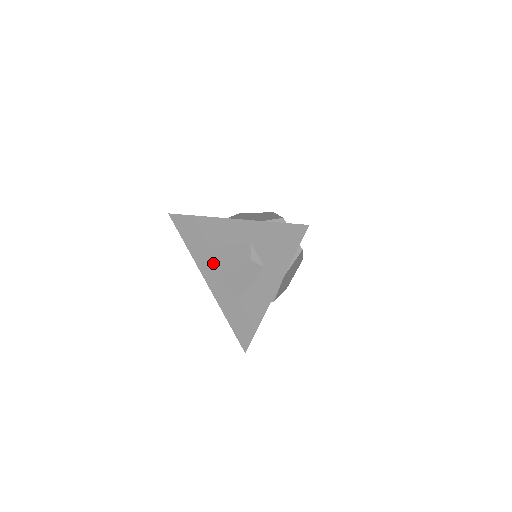
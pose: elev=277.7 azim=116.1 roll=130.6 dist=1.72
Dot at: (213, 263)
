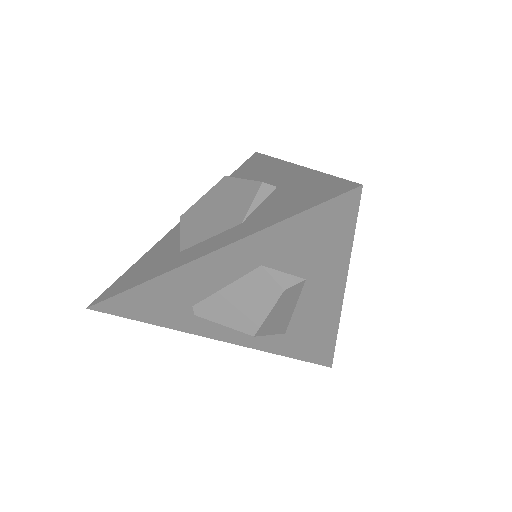
Dot at: occluded
